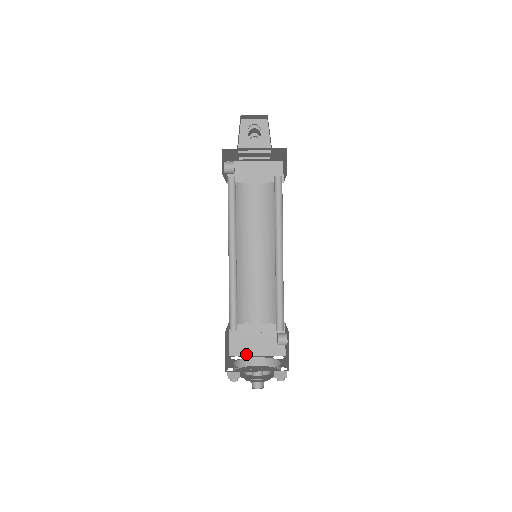
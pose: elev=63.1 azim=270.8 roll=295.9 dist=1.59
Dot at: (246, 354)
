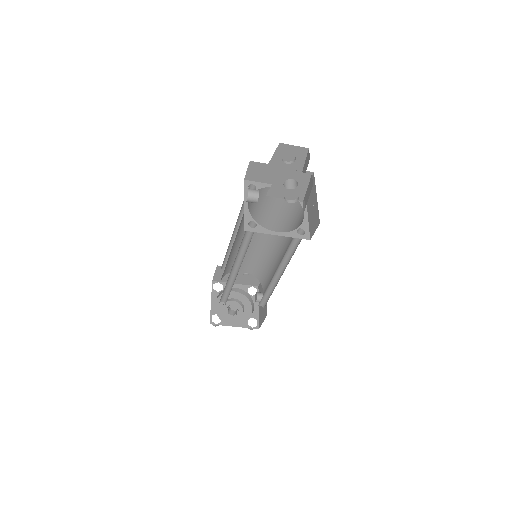
Dot at: (226, 282)
